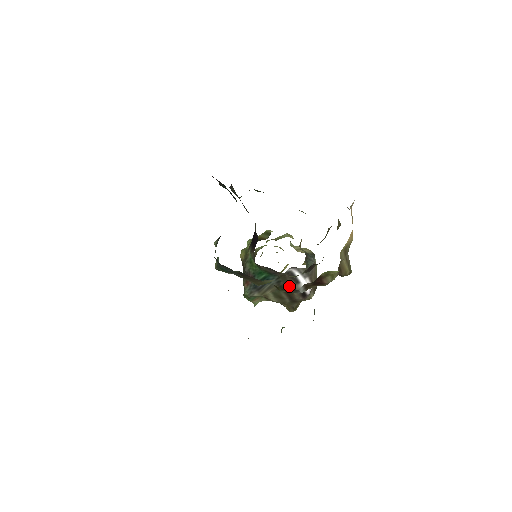
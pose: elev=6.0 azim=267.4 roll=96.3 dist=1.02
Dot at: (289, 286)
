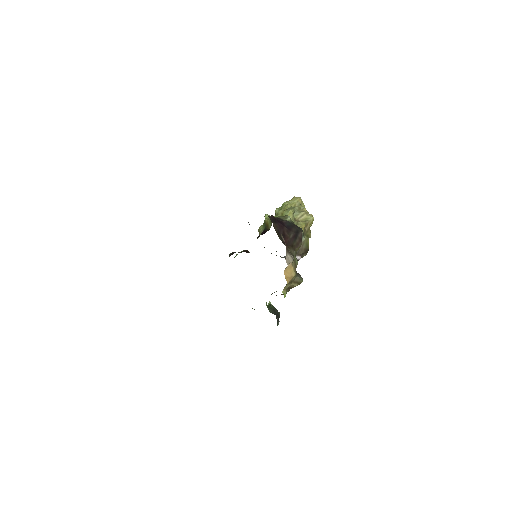
Dot at: (285, 258)
